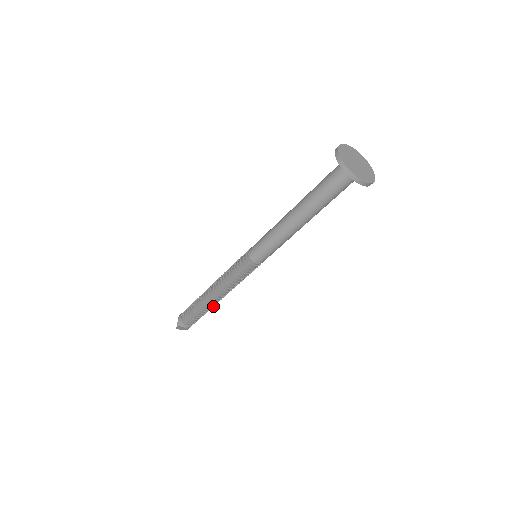
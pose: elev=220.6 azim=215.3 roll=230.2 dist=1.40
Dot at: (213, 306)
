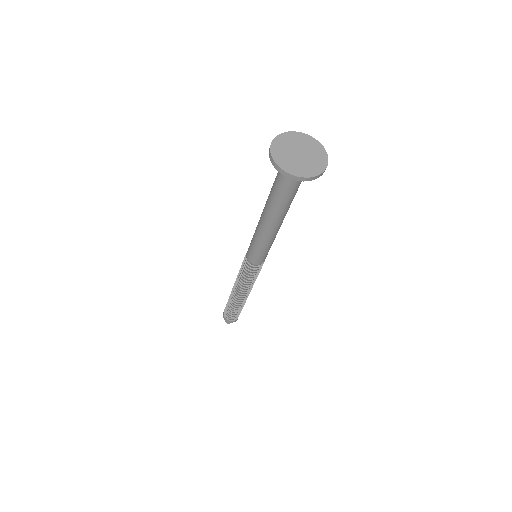
Dot at: (237, 304)
